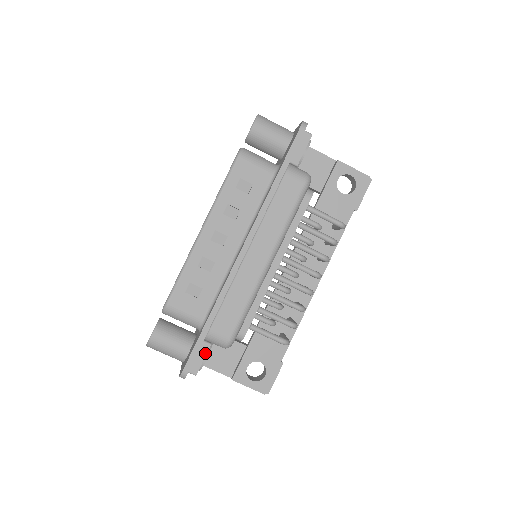
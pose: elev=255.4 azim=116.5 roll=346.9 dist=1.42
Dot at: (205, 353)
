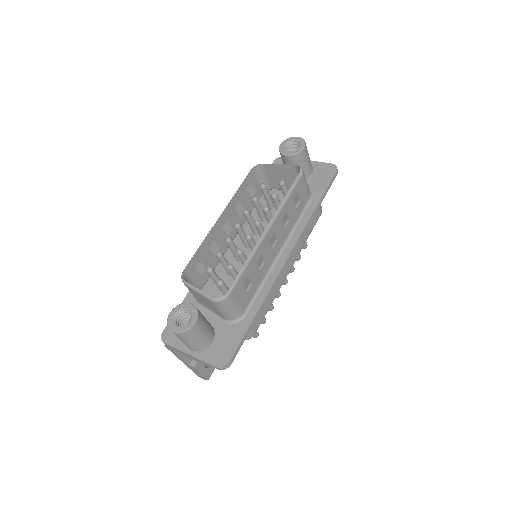
Dot at: occluded
